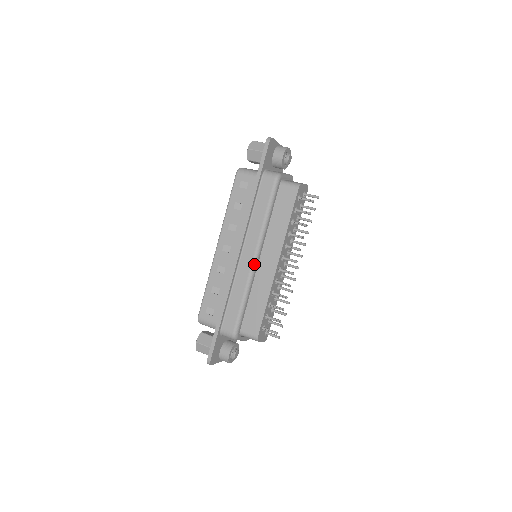
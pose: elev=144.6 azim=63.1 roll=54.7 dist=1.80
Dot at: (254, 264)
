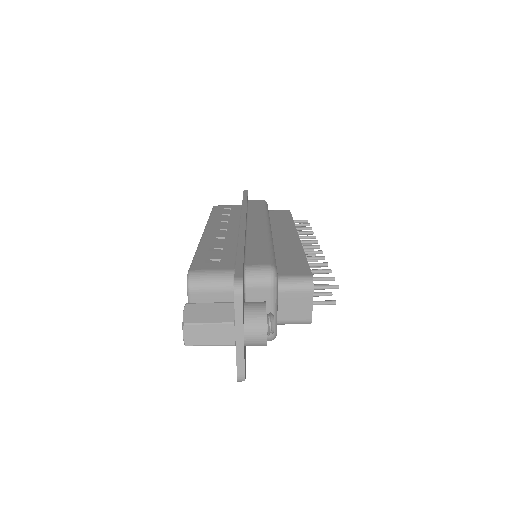
Dot at: occluded
